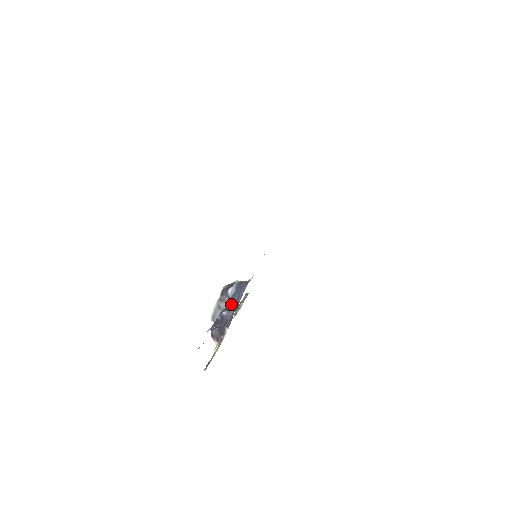
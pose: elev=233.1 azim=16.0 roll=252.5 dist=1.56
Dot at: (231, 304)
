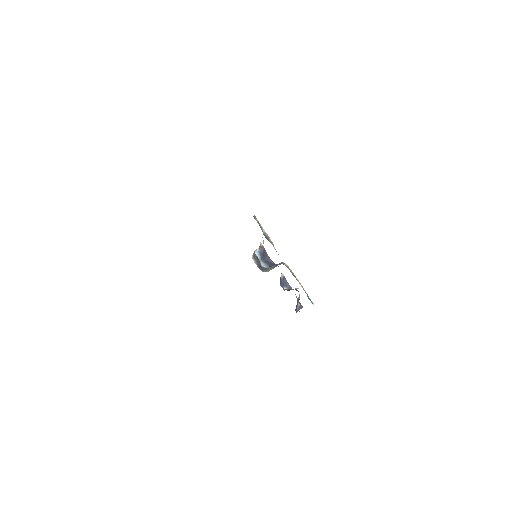
Dot at: occluded
